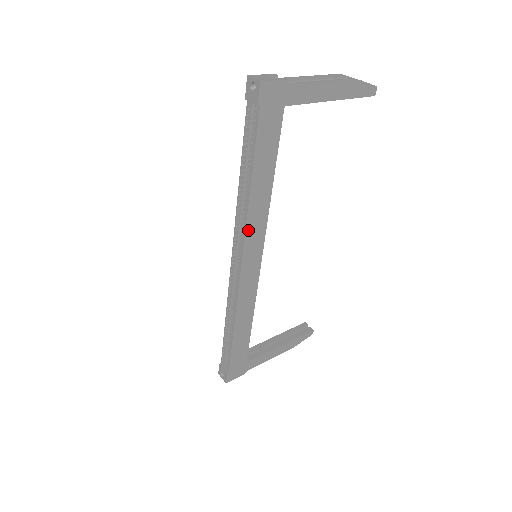
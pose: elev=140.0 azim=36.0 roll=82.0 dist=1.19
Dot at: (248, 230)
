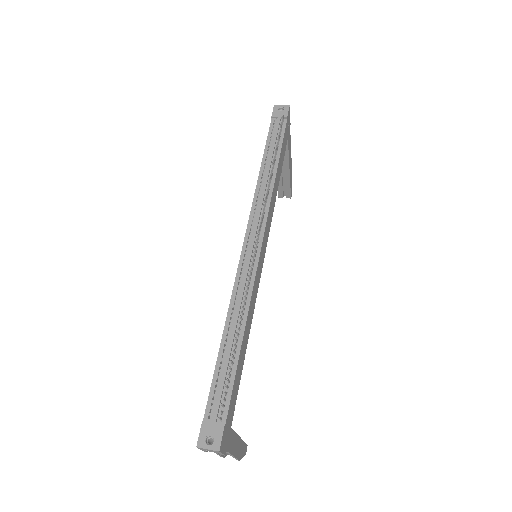
Dot at: (269, 209)
